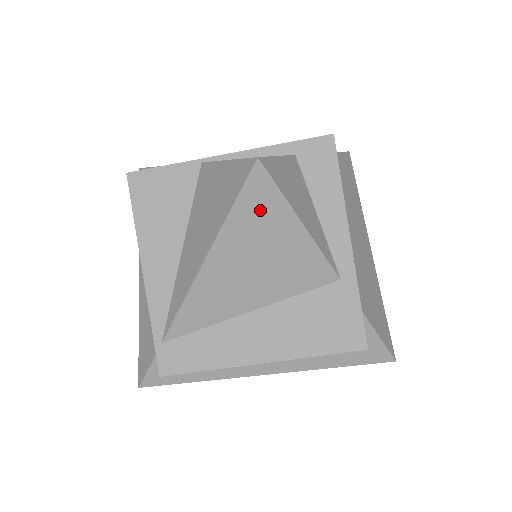
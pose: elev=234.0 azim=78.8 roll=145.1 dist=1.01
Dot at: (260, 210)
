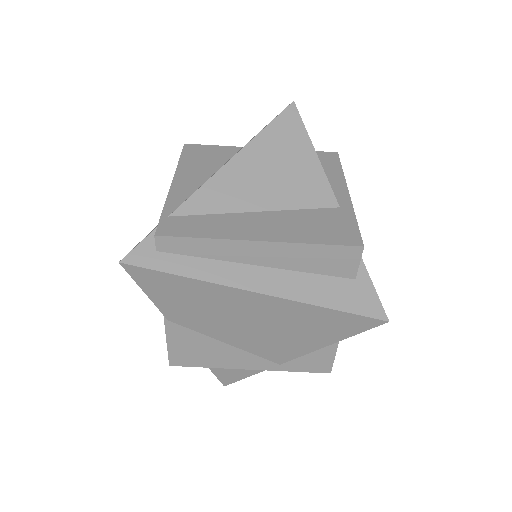
Dot at: (287, 132)
